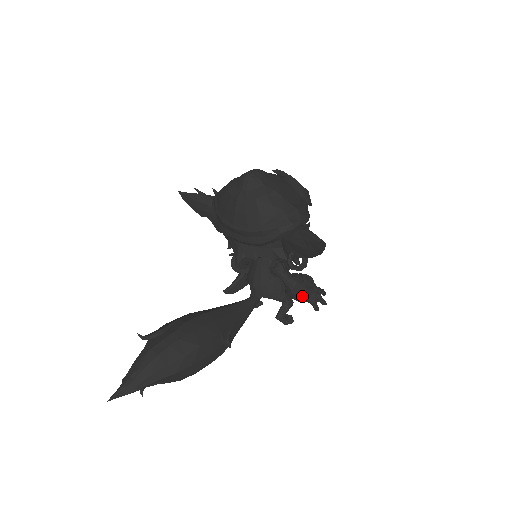
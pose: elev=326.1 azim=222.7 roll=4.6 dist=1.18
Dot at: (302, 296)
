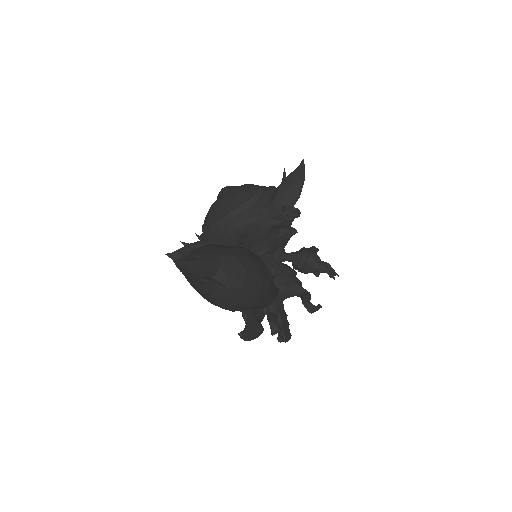
Dot at: (313, 256)
